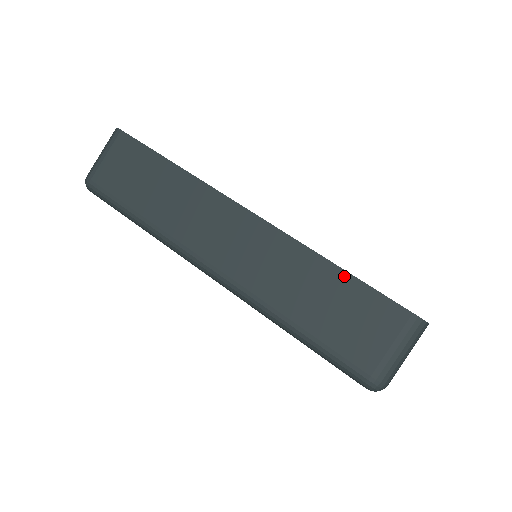
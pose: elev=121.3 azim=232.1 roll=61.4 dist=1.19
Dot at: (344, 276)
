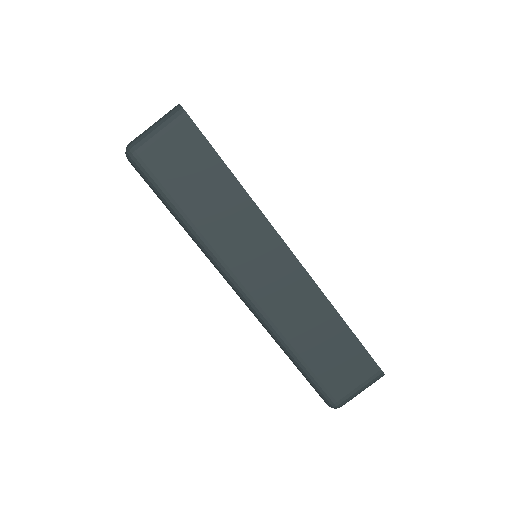
Dot at: (347, 331)
